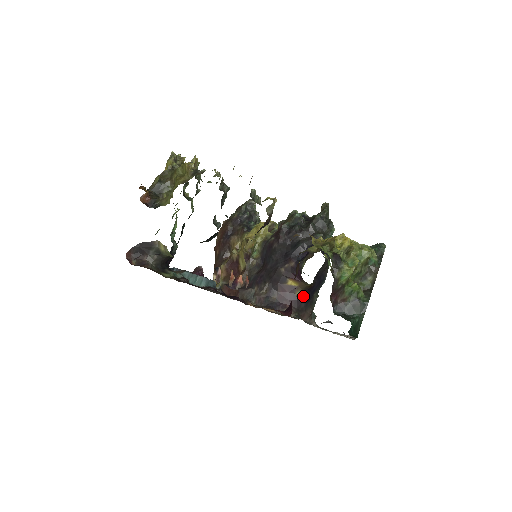
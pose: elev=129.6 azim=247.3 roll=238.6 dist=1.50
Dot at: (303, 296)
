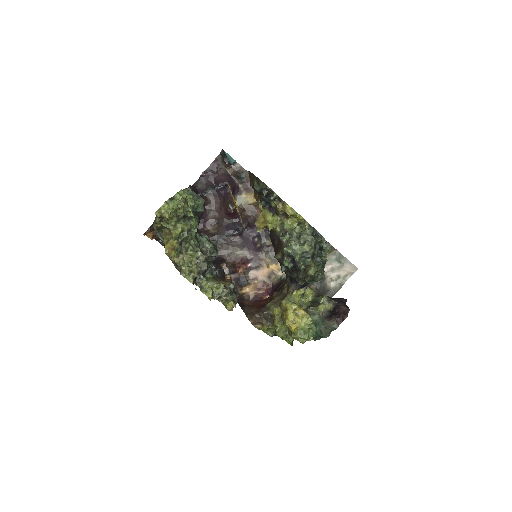
Dot at: occluded
